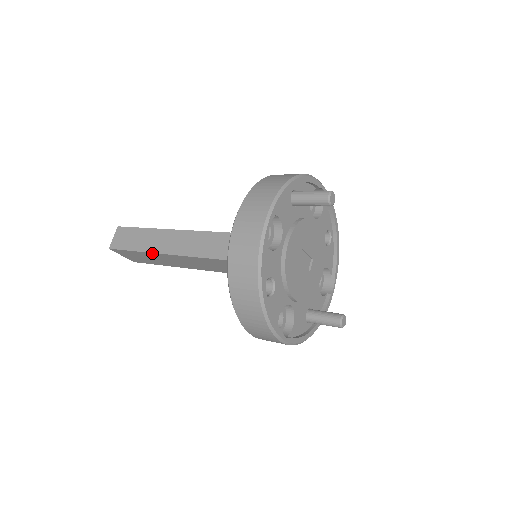
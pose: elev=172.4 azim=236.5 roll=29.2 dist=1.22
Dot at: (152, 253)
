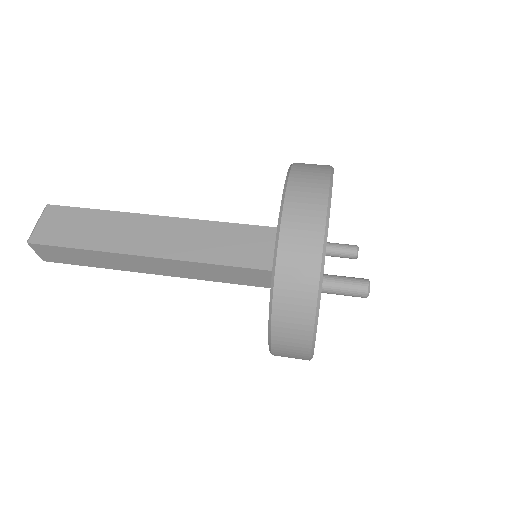
Dot at: (118, 269)
